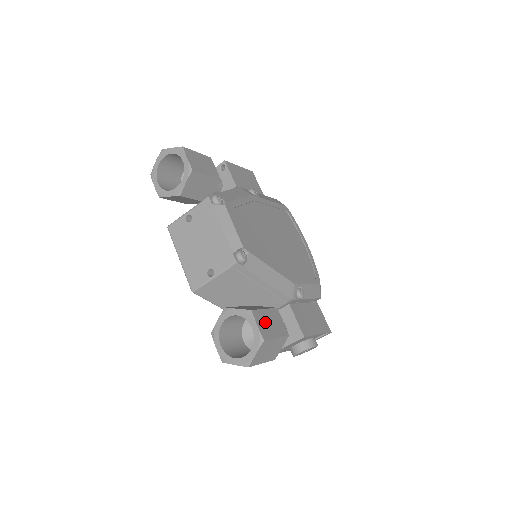
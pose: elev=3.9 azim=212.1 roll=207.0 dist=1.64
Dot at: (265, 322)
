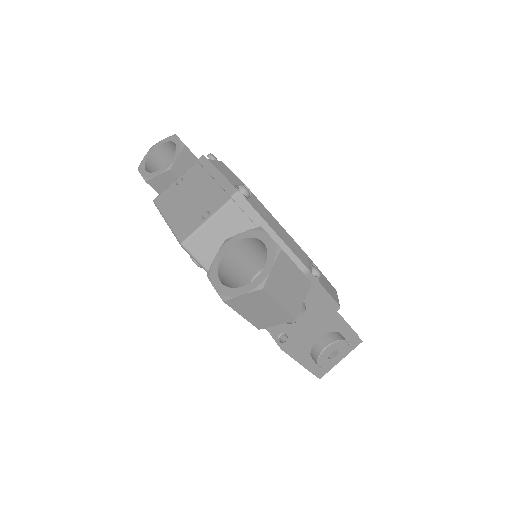
Dot at: occluded
